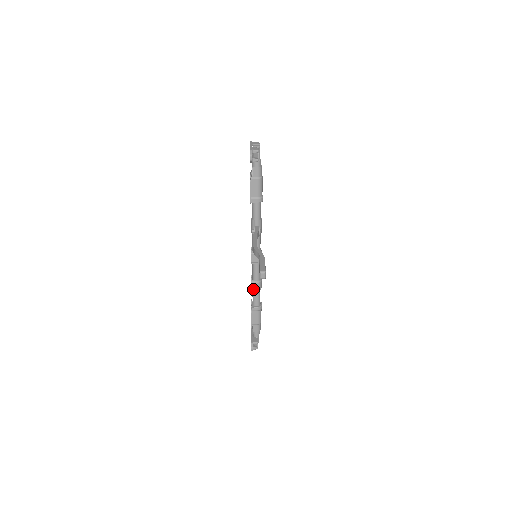
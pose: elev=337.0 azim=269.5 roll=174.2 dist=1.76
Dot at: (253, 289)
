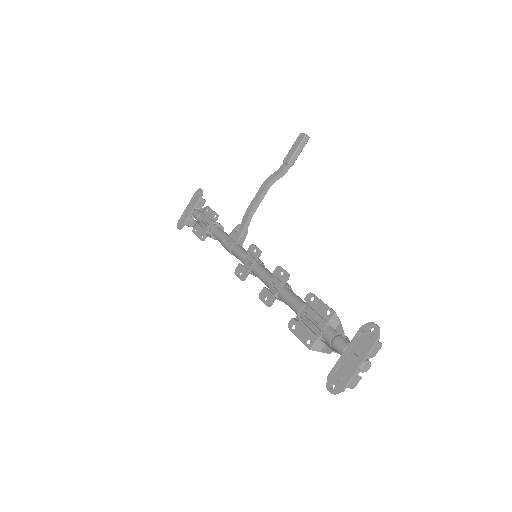
Dot at: (284, 282)
